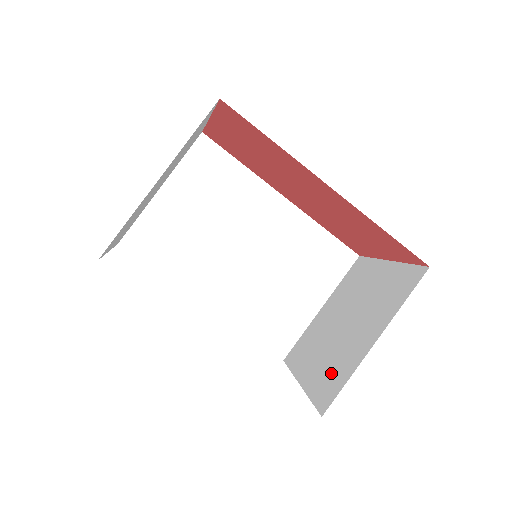
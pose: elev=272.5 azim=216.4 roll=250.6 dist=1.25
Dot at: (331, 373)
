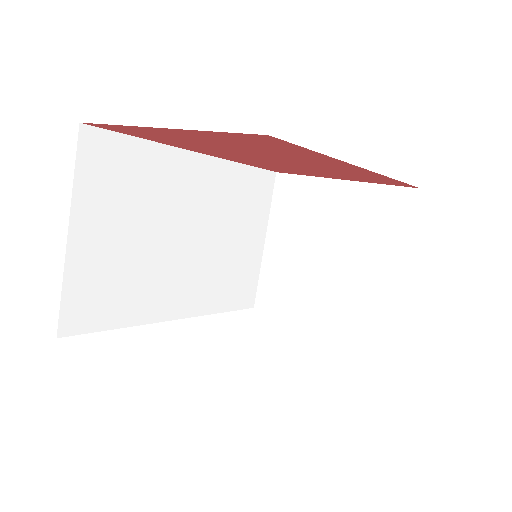
Dot at: (359, 313)
